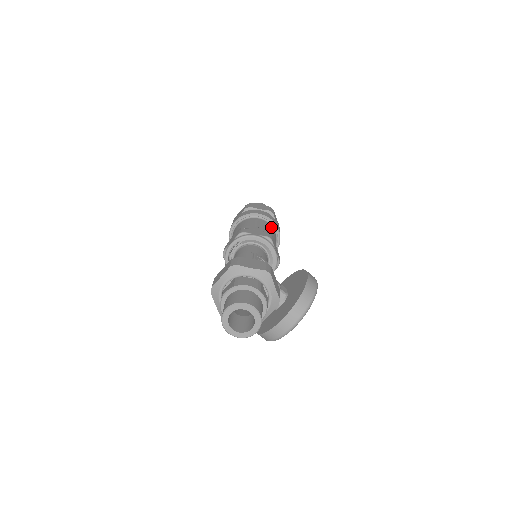
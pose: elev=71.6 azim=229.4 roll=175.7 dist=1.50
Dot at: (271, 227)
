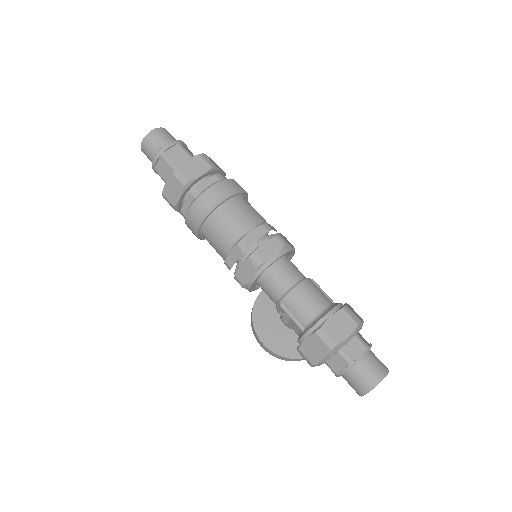
Dot at: occluded
